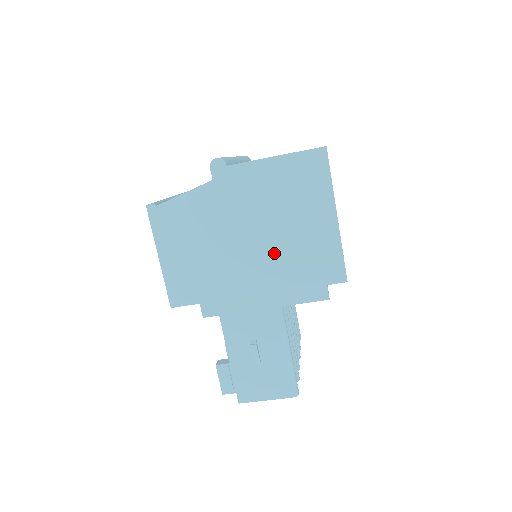
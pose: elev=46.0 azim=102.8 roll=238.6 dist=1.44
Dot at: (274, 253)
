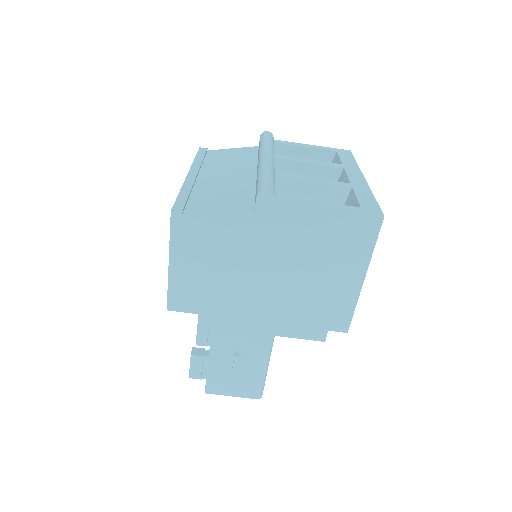
Dot at: (290, 292)
